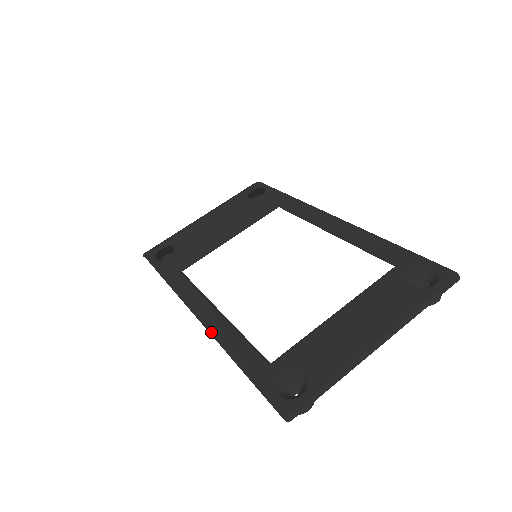
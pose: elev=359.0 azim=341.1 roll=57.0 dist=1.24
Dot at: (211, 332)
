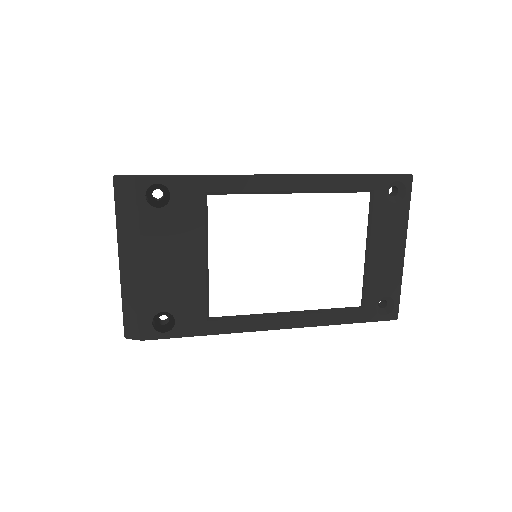
Dot at: occluded
